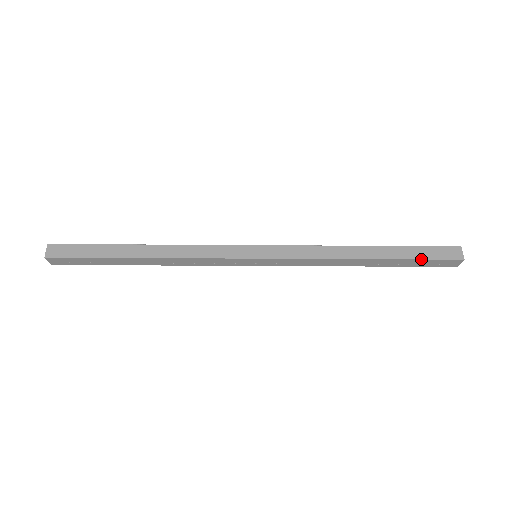
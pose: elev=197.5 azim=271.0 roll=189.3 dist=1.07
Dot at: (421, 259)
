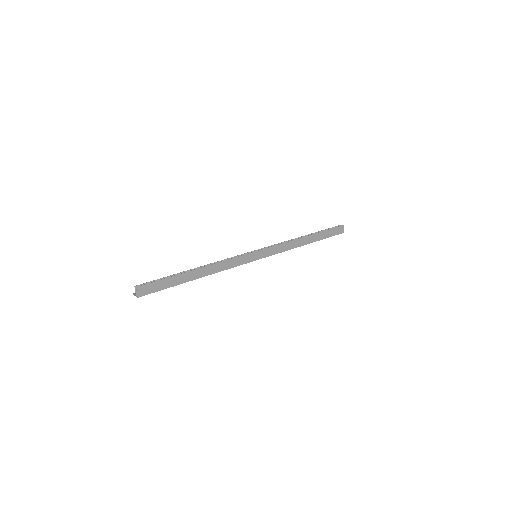
Dot at: occluded
